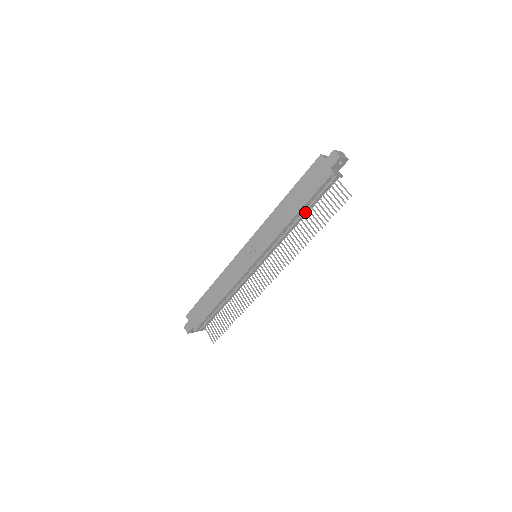
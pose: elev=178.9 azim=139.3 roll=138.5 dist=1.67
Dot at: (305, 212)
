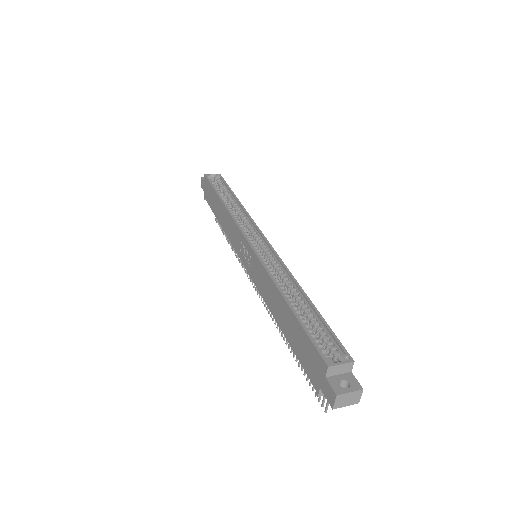
Dot at: occluded
